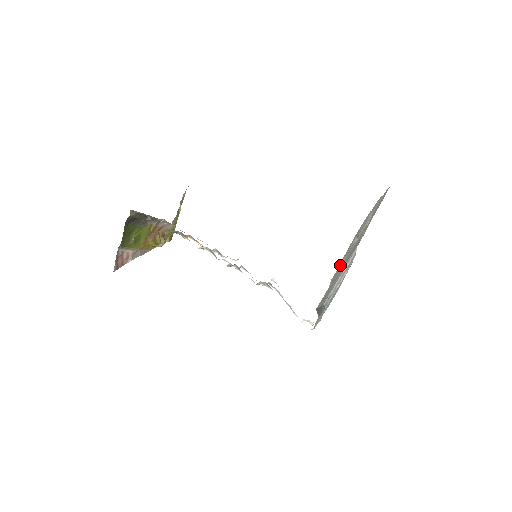
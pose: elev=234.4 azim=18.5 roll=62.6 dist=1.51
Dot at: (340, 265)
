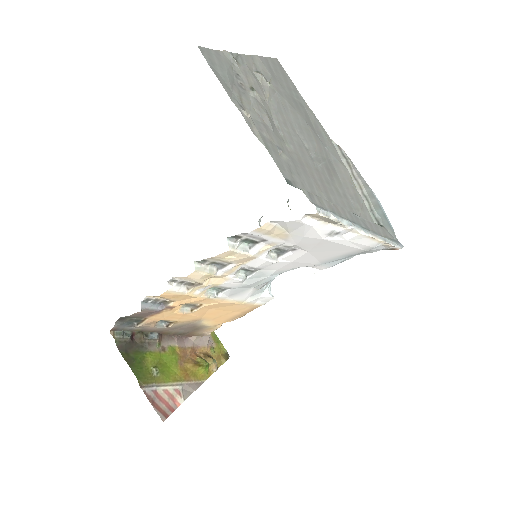
Dot at: (242, 111)
